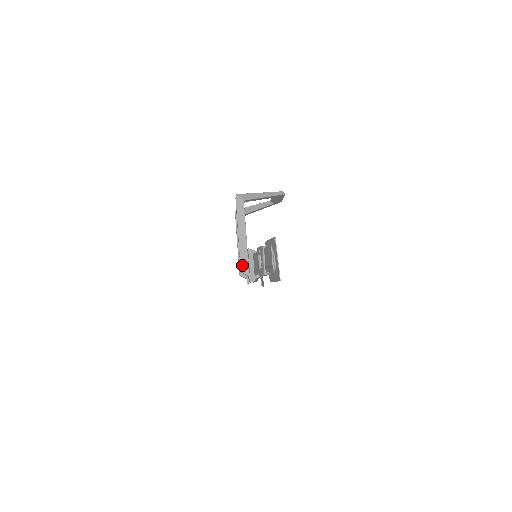
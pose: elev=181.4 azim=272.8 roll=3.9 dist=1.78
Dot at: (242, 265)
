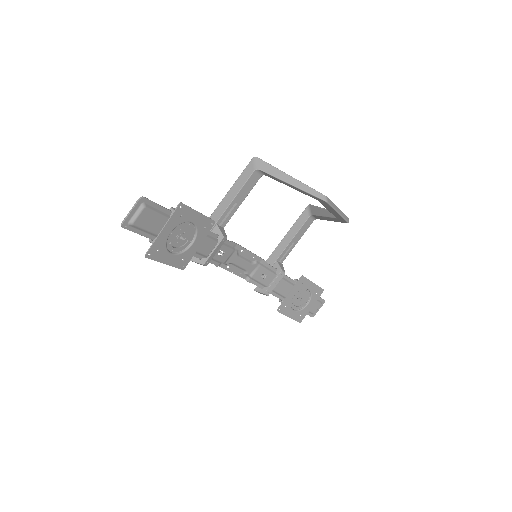
Dot at: occluded
